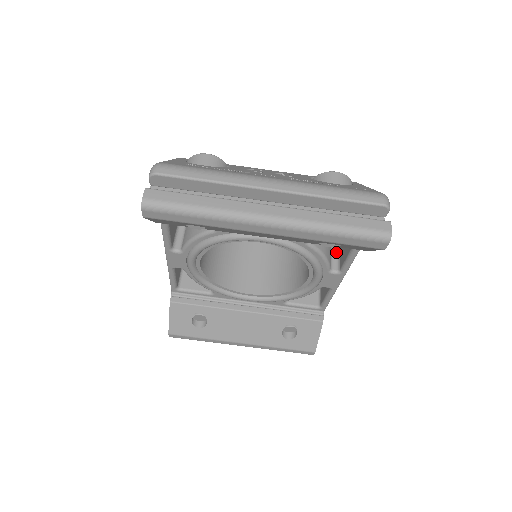
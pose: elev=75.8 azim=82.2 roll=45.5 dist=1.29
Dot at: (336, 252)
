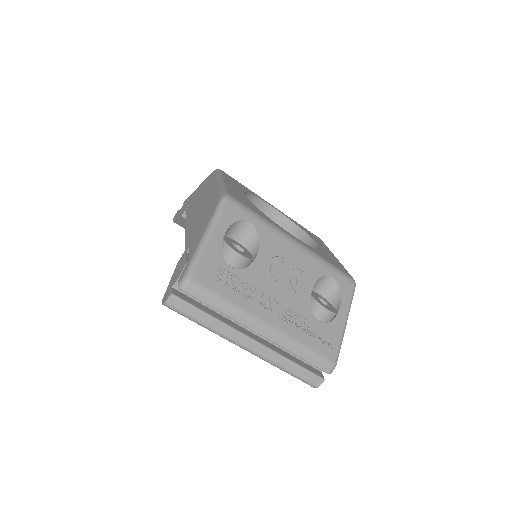
Dot at: occluded
